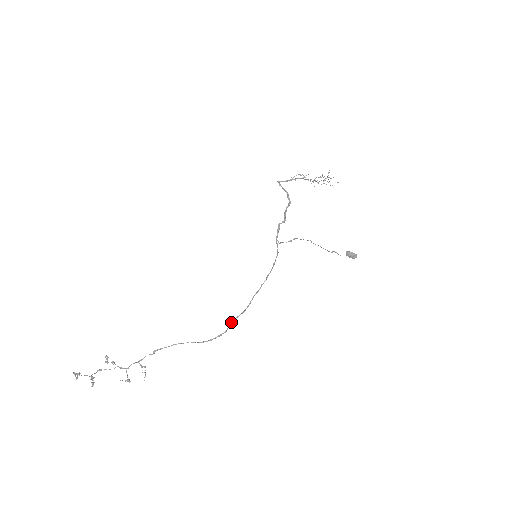
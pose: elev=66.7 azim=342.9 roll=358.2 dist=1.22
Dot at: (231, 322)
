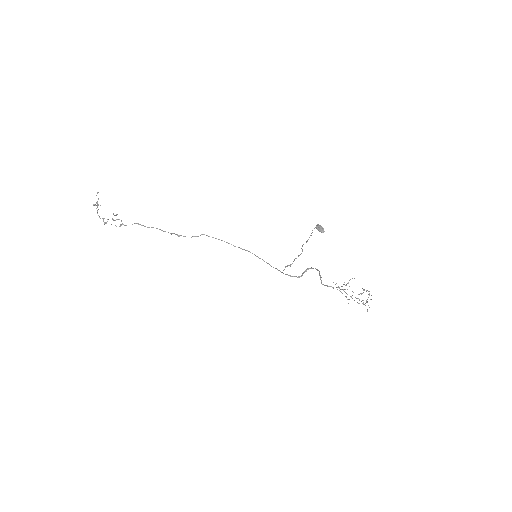
Dot at: (195, 236)
